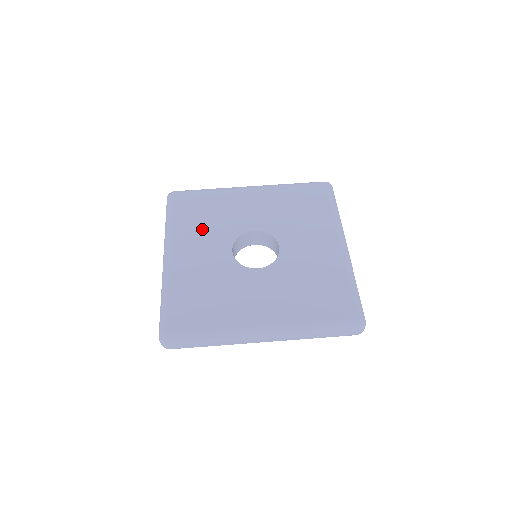
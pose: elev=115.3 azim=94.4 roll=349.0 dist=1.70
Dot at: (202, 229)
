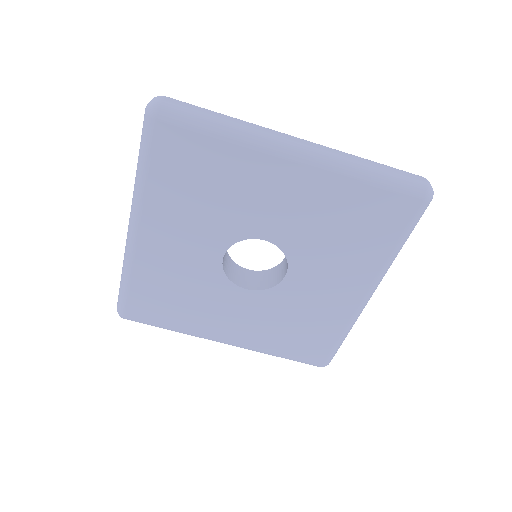
Dot at: (190, 211)
